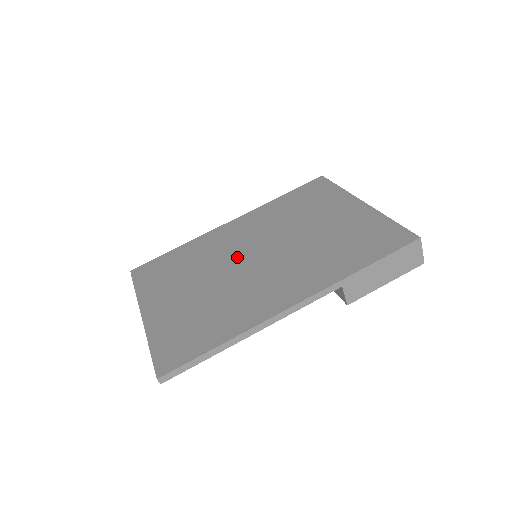
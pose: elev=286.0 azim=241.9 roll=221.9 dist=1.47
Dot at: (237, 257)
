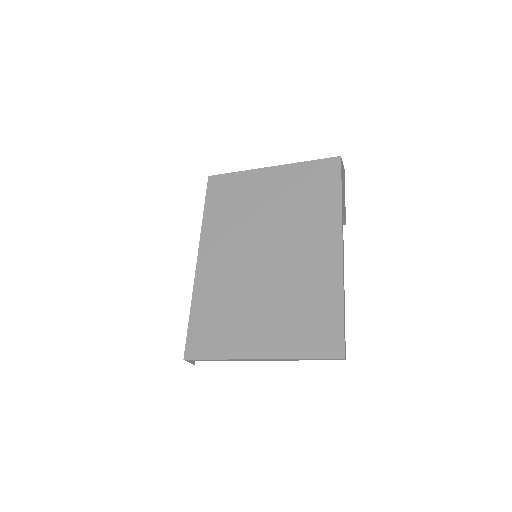
Dot at: (253, 266)
